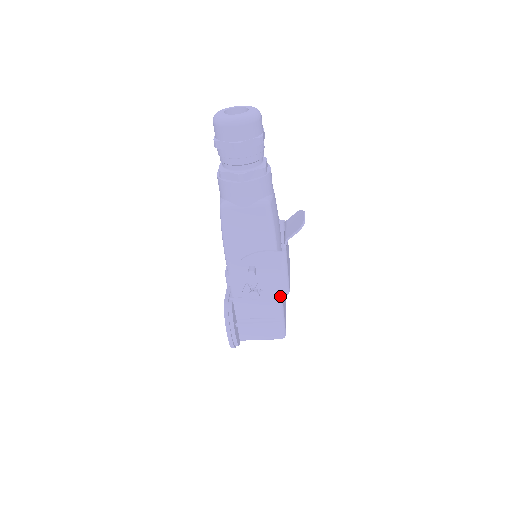
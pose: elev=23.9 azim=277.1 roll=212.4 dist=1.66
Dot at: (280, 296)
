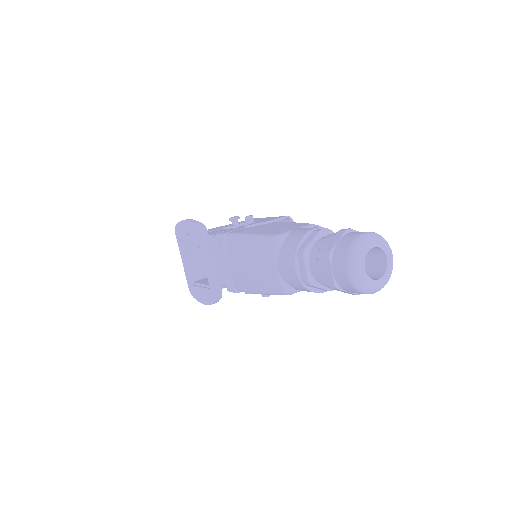
Dot at: occluded
